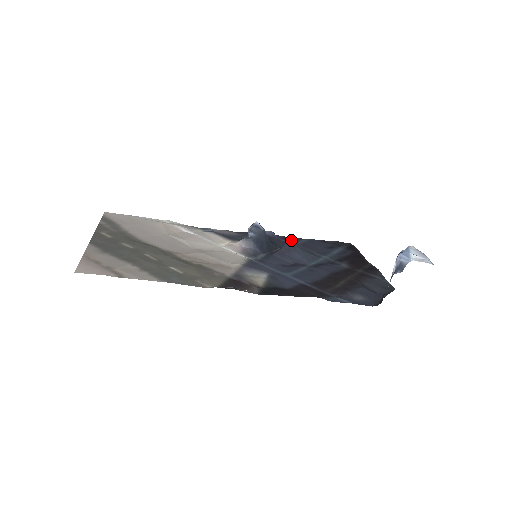
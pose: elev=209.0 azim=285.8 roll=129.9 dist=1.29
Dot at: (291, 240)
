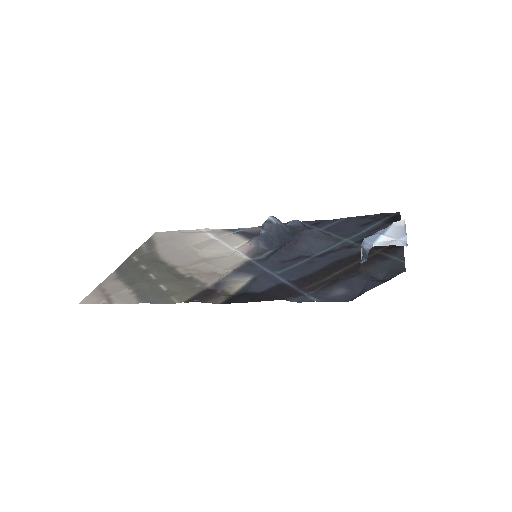
Dot at: (322, 224)
